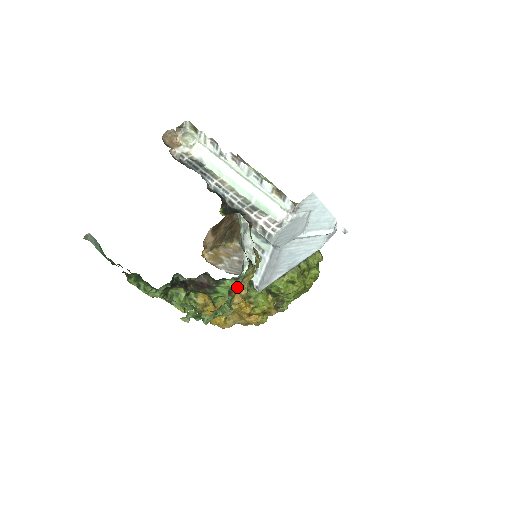
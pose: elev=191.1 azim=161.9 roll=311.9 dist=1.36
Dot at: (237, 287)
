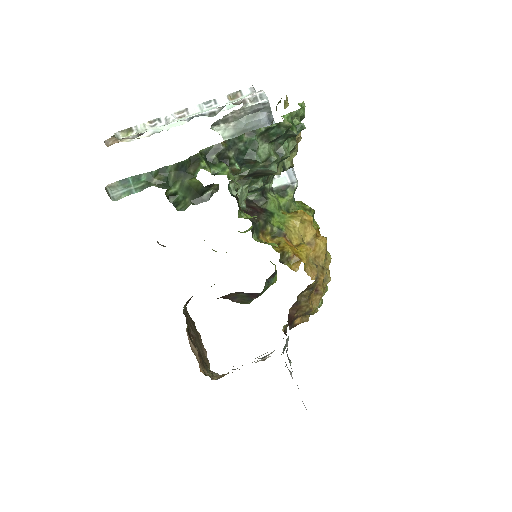
Dot at: (287, 101)
